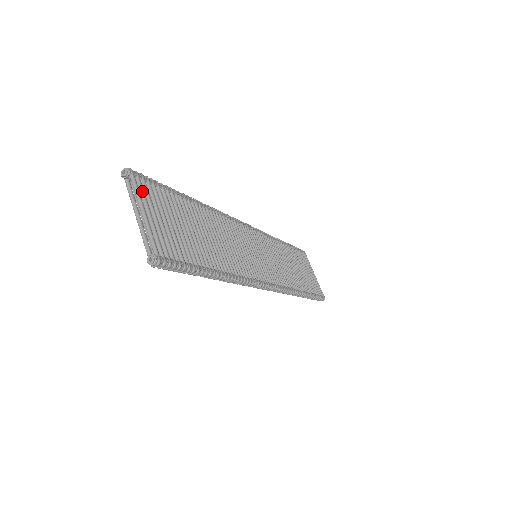
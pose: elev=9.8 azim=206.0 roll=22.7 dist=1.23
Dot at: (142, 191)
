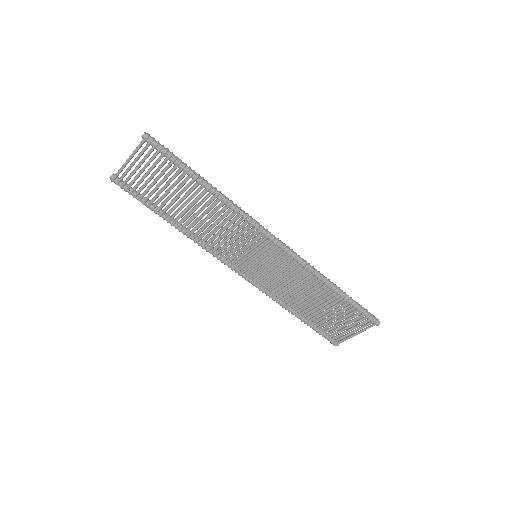
Dot at: occluded
